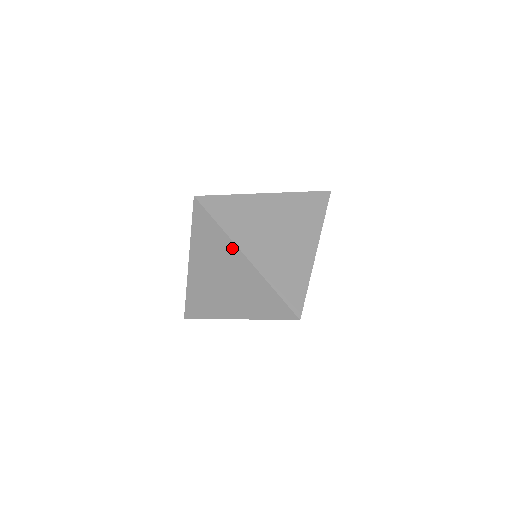
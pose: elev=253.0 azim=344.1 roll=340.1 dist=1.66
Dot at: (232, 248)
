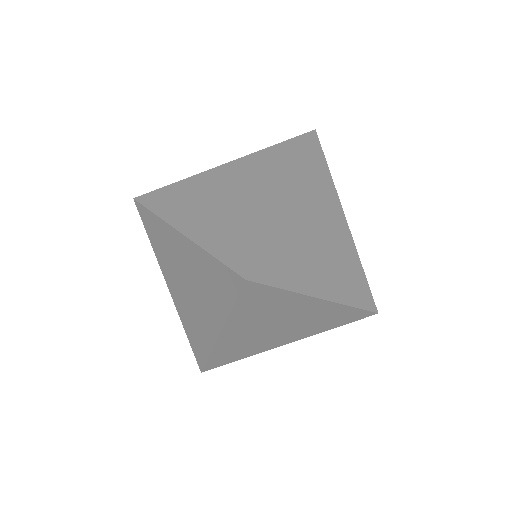
Dot at: (303, 301)
